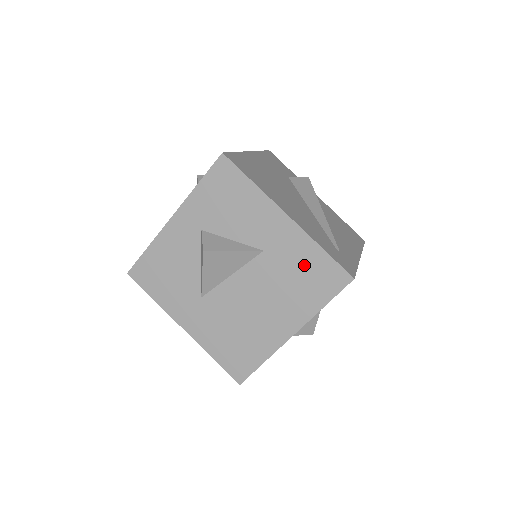
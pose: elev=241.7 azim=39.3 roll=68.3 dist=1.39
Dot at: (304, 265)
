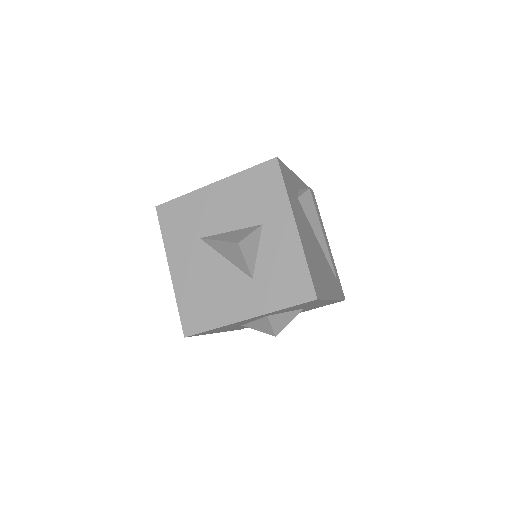
Dot at: occluded
